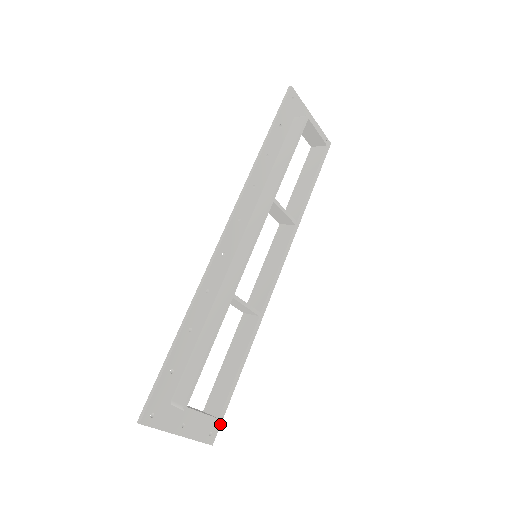
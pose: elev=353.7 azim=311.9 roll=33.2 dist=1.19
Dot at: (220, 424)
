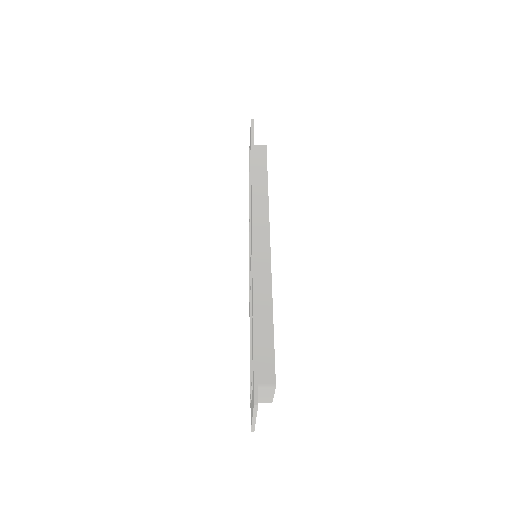
Dot at: occluded
